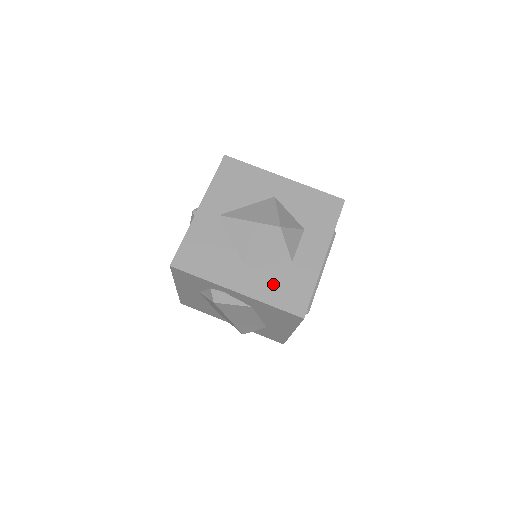
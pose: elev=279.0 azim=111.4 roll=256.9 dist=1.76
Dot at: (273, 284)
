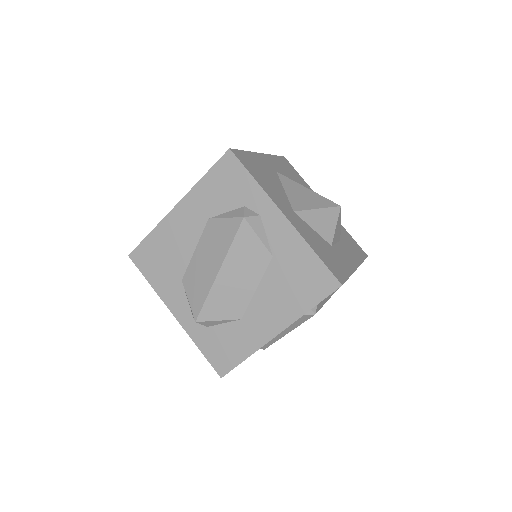
Dot at: (316, 242)
